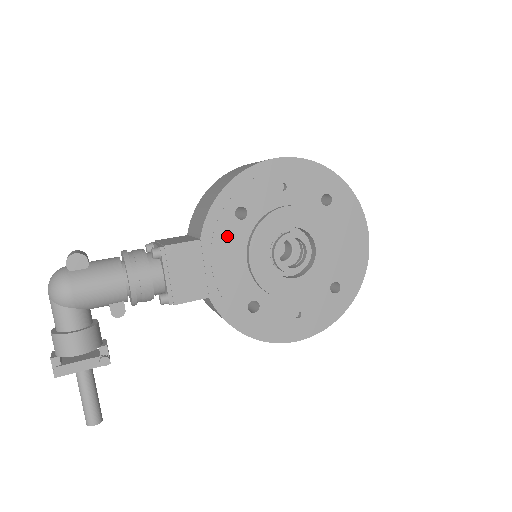
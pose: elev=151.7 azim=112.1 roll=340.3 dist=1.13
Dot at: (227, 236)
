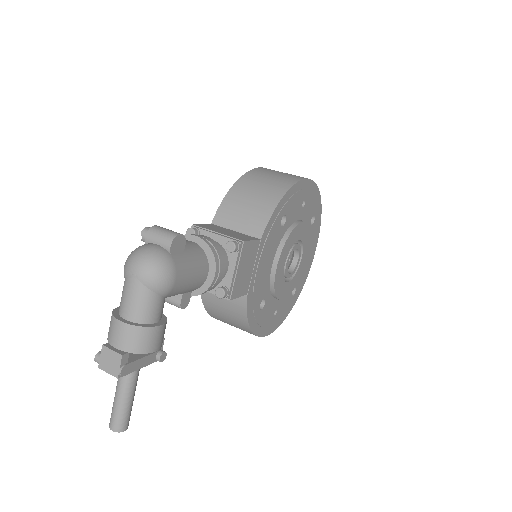
Dot at: (272, 239)
